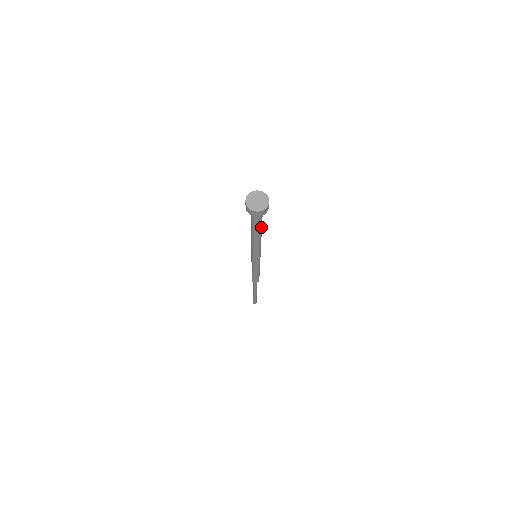
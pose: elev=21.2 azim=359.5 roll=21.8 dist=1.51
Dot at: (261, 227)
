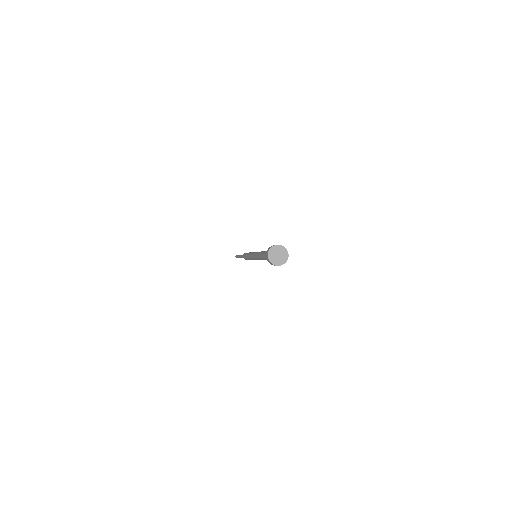
Dot at: occluded
